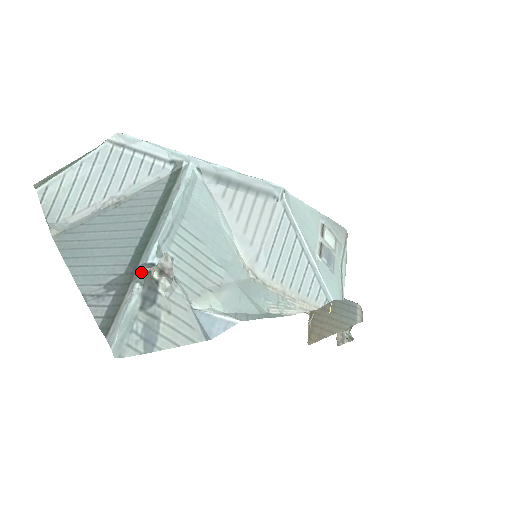
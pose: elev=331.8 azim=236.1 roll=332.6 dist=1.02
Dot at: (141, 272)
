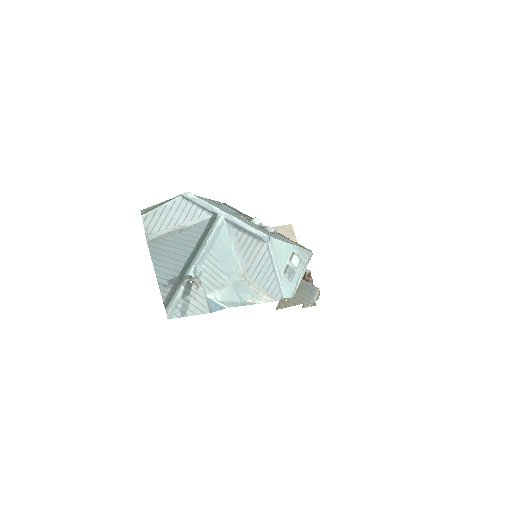
Dot at: (185, 280)
